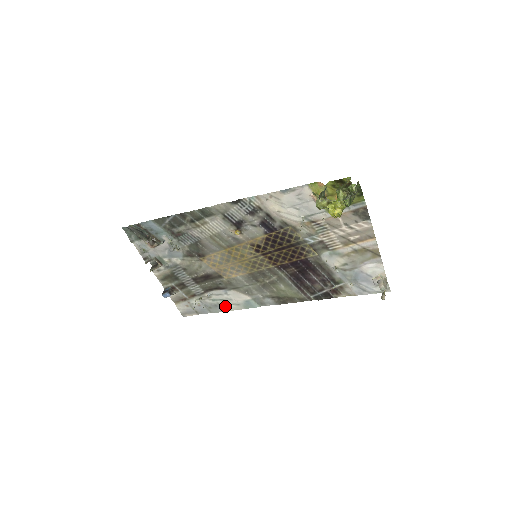
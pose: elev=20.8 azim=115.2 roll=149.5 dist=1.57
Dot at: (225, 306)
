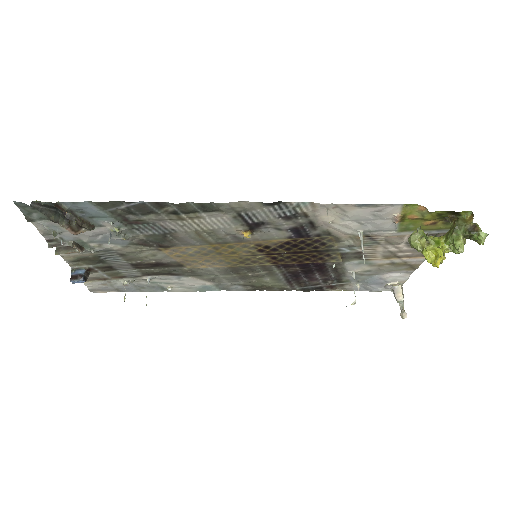
Dot at: (169, 288)
